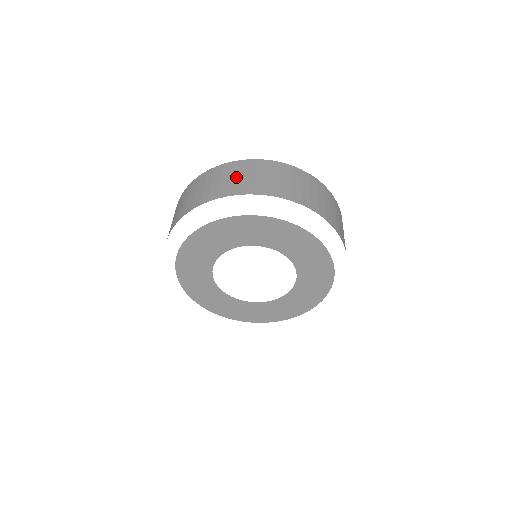
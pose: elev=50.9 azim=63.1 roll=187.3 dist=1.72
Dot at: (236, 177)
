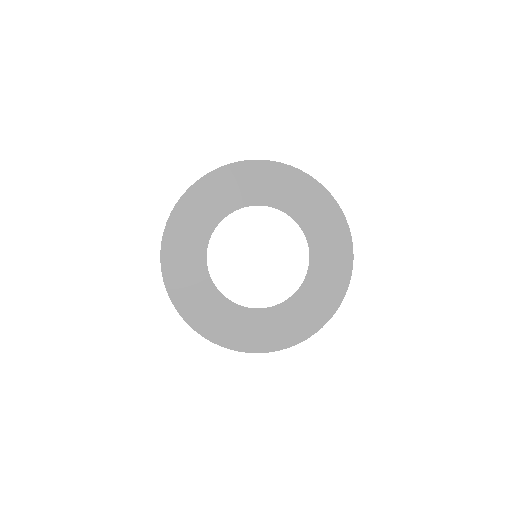
Dot at: occluded
